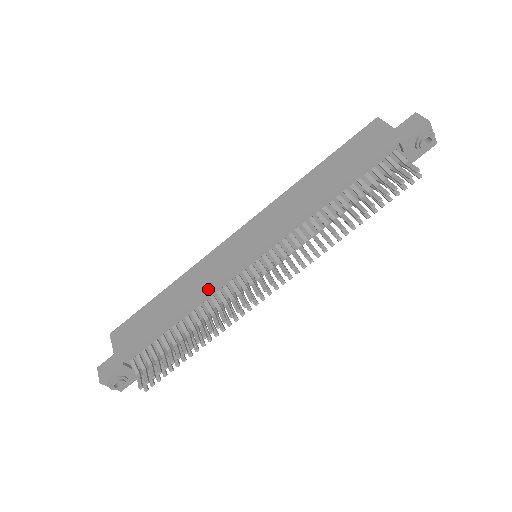
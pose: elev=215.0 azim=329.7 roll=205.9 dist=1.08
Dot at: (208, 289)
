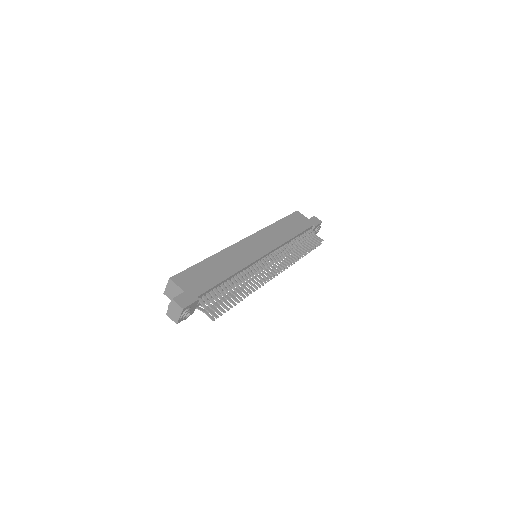
Dot at: (245, 264)
